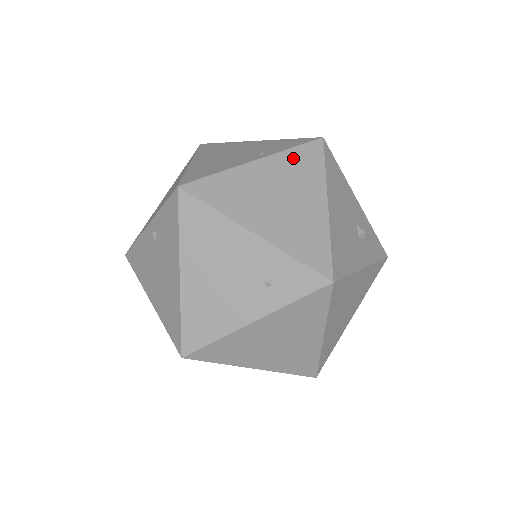
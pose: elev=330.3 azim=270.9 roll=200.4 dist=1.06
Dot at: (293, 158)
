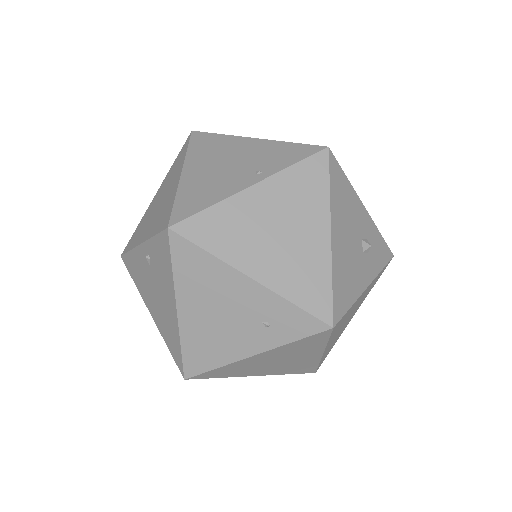
Dot at: (294, 179)
